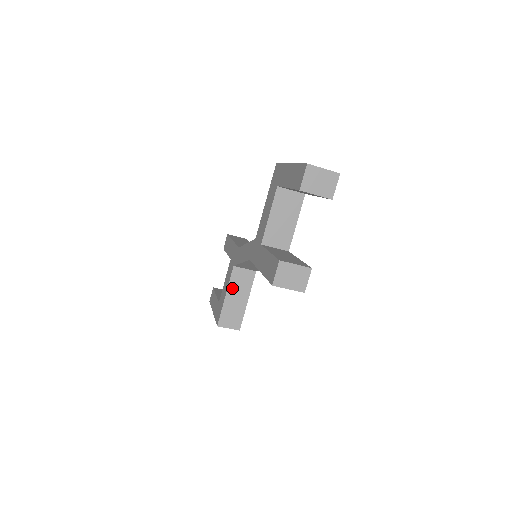
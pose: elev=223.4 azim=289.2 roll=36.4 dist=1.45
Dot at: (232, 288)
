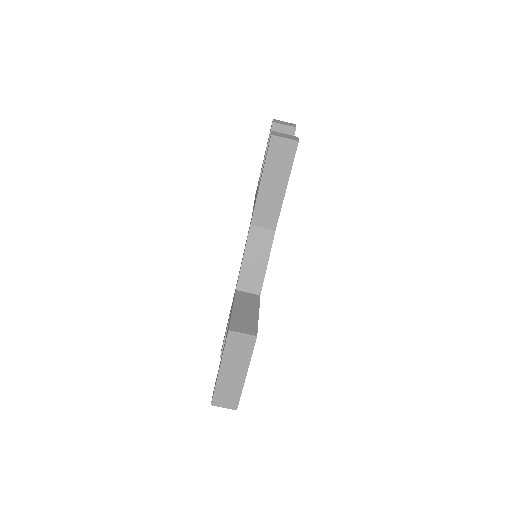
Dot at: (238, 304)
